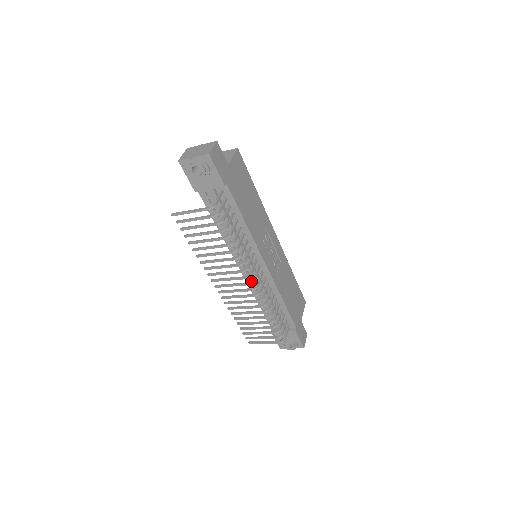
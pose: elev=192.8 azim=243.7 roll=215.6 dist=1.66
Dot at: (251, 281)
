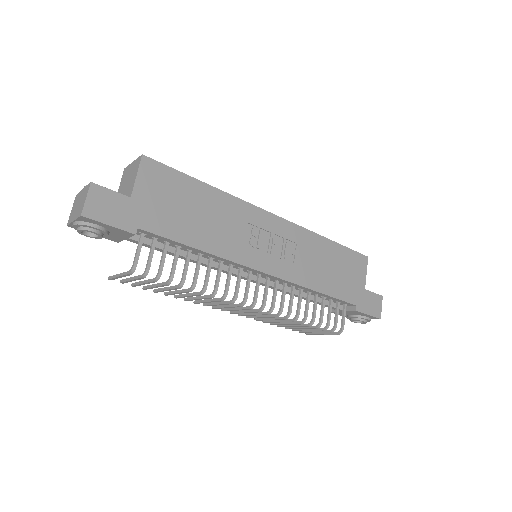
Dot at: (251, 305)
